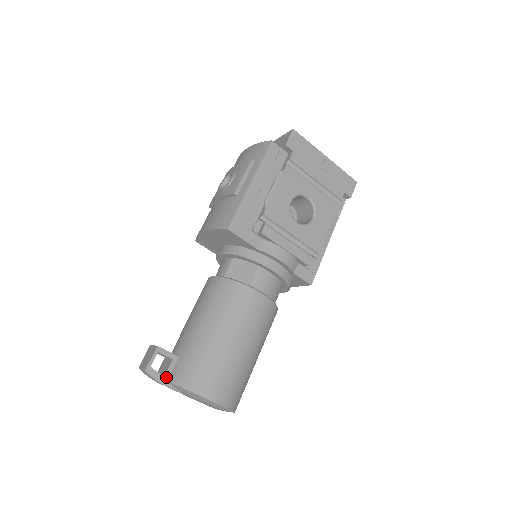
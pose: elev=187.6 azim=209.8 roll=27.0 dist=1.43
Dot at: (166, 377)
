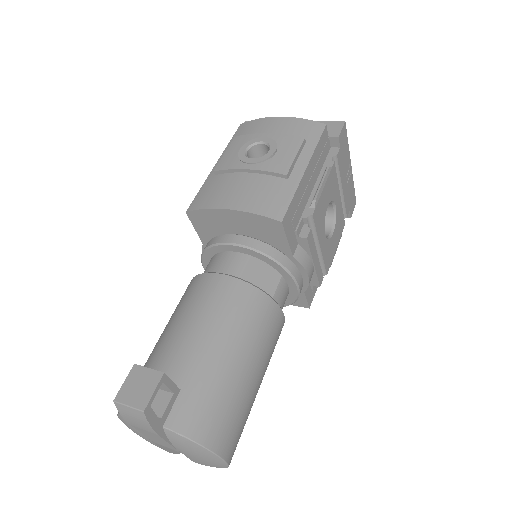
Dot at: (162, 421)
